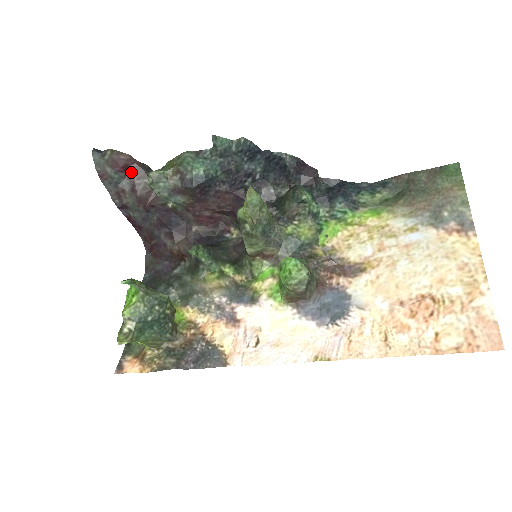
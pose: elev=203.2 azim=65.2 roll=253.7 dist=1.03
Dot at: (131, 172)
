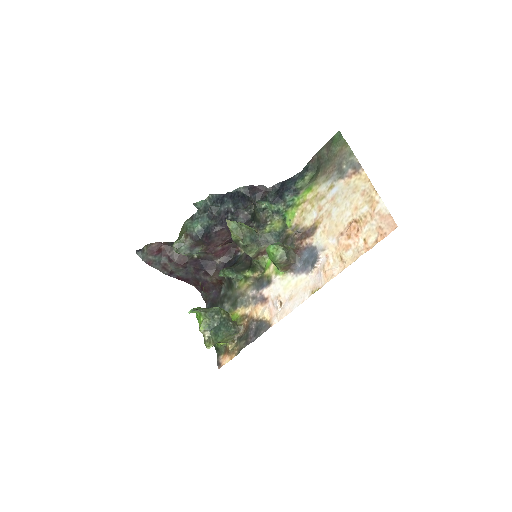
Dot at: (163, 251)
